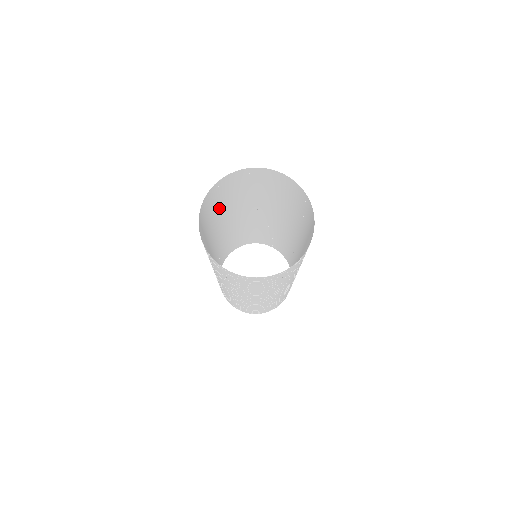
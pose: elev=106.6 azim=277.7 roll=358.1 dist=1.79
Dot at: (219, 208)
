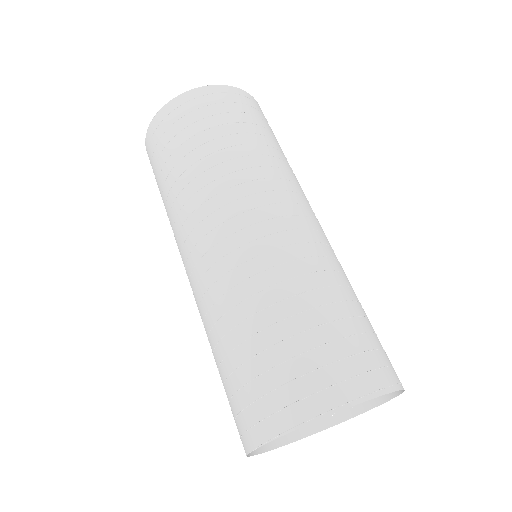
Dot at: (214, 357)
